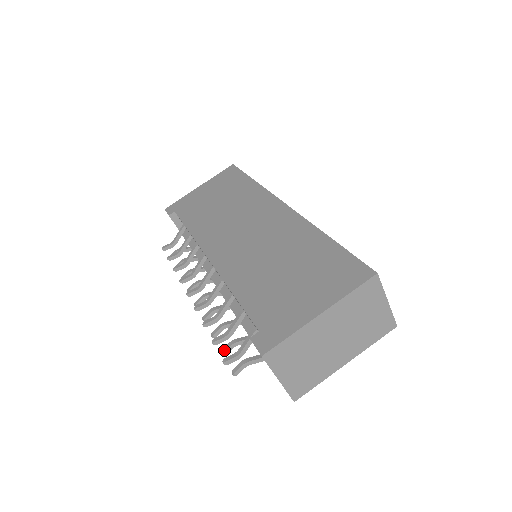
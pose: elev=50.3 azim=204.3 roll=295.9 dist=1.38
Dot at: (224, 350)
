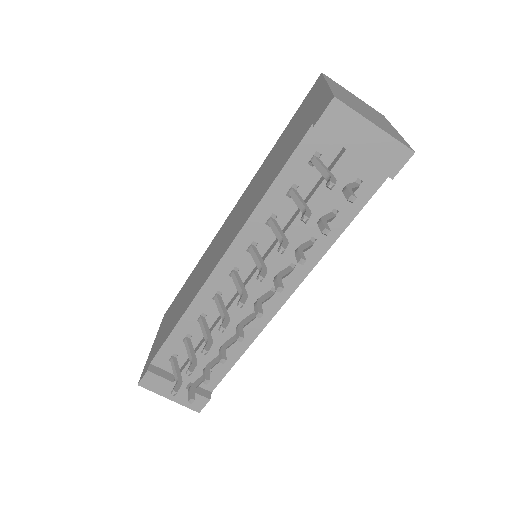
Dot at: (322, 227)
